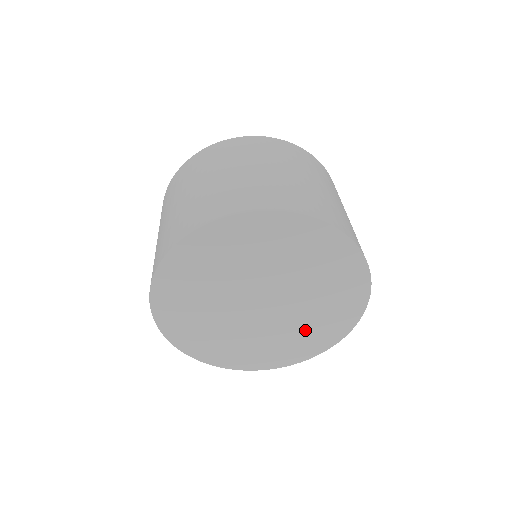
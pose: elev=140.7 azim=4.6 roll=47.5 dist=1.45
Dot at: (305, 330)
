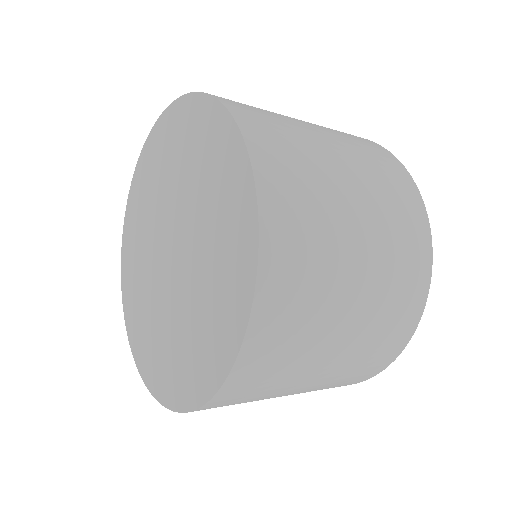
Dot at: (204, 310)
